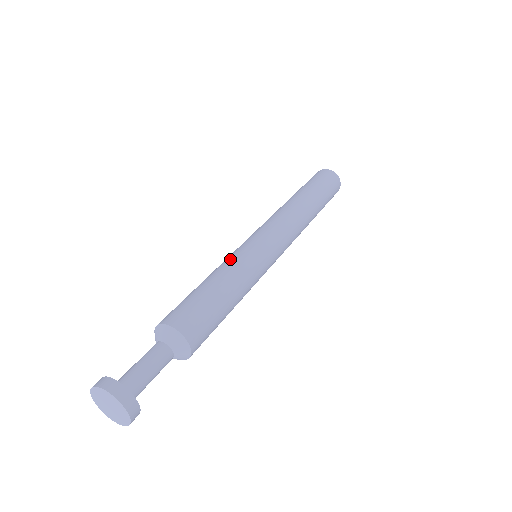
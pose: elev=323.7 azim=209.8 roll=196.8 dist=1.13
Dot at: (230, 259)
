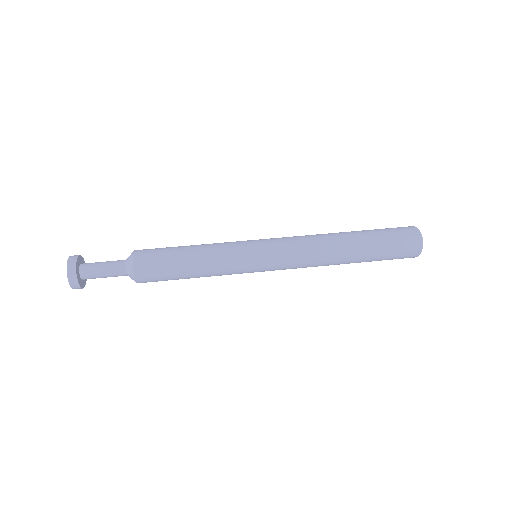
Dot at: occluded
